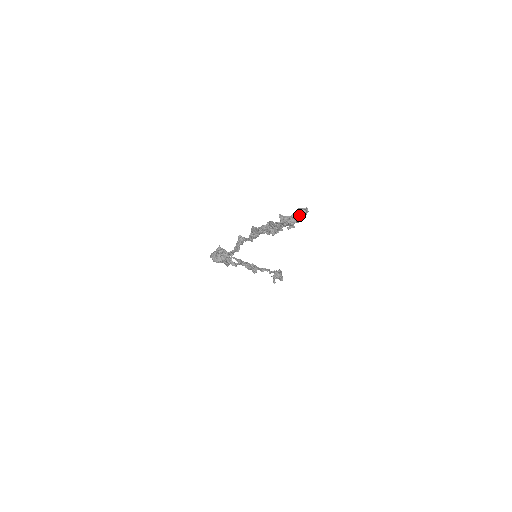
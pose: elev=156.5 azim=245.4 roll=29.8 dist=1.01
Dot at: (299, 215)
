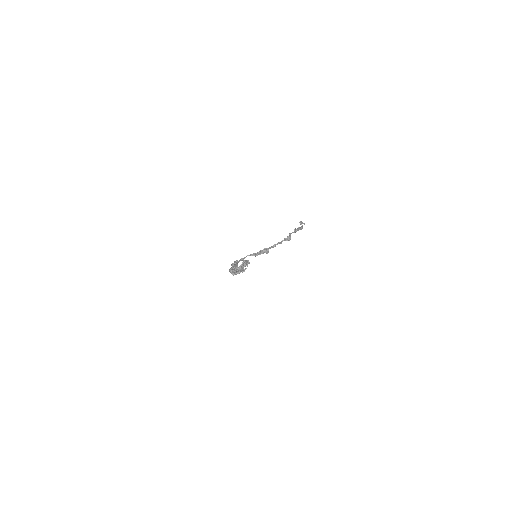
Dot at: (244, 264)
